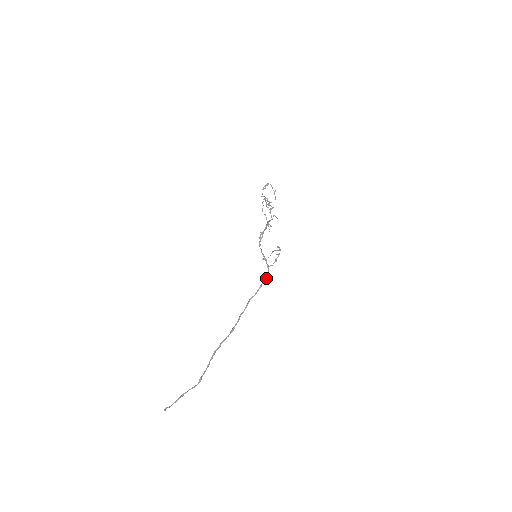
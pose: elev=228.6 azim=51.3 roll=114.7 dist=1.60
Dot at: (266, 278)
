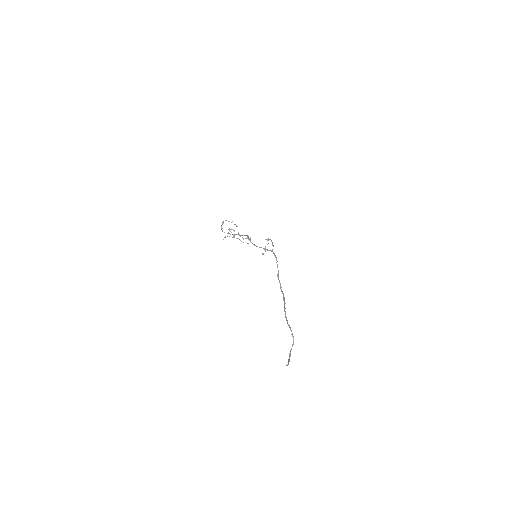
Dot at: (276, 258)
